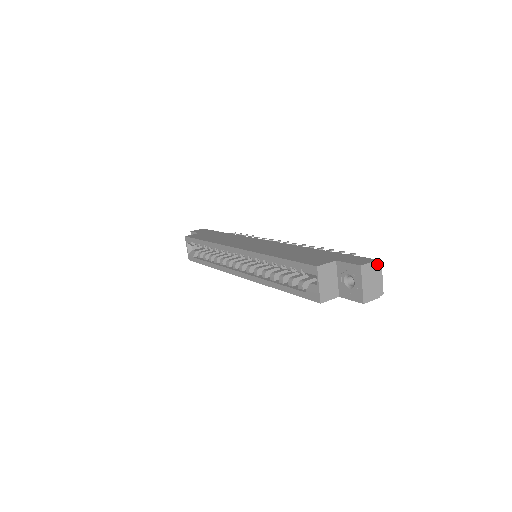
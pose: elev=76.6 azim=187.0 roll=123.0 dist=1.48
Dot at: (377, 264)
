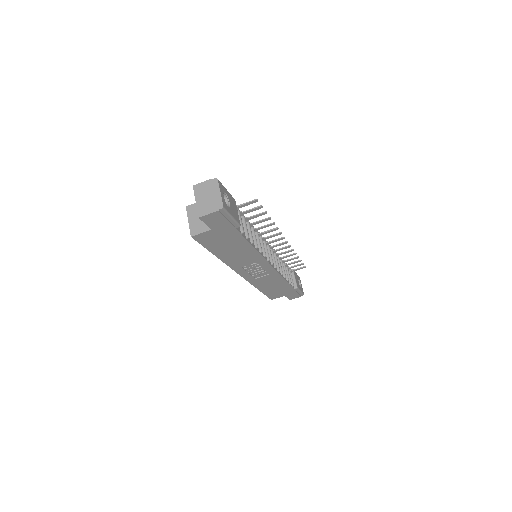
Dot at: (212, 182)
